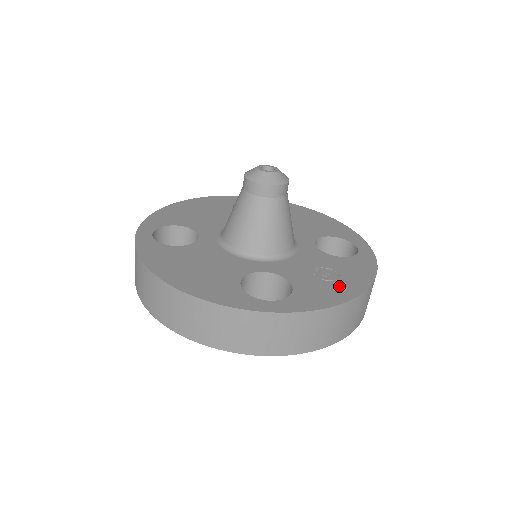
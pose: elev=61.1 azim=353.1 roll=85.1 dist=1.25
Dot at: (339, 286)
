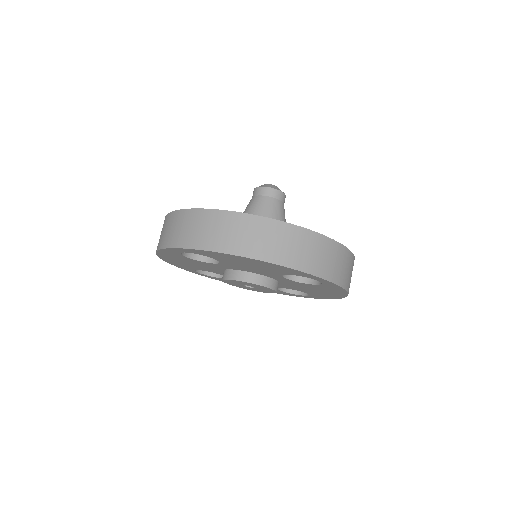
Dot at: occluded
